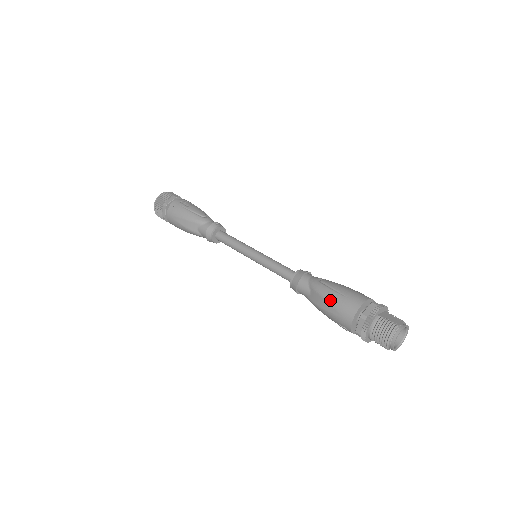
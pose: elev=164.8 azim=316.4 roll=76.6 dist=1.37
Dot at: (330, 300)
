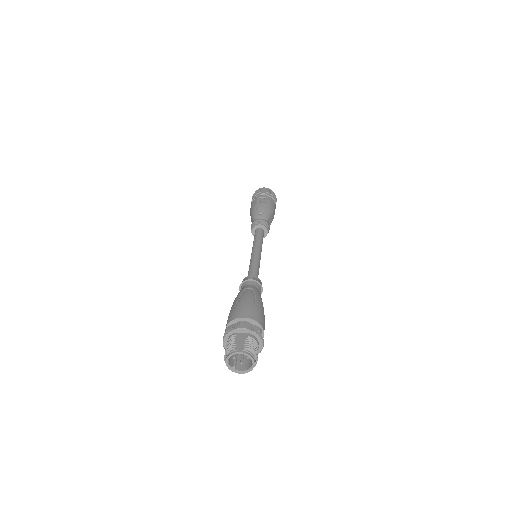
Dot at: (231, 308)
